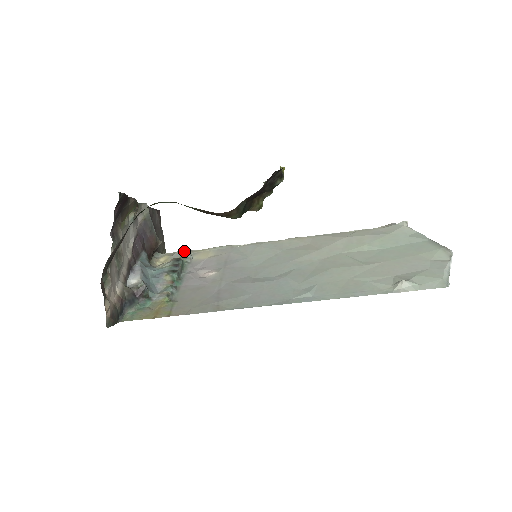
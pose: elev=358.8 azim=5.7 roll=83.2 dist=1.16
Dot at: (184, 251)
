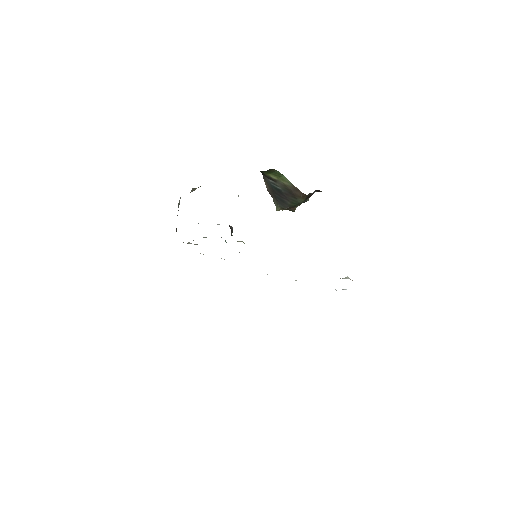
Dot at: occluded
